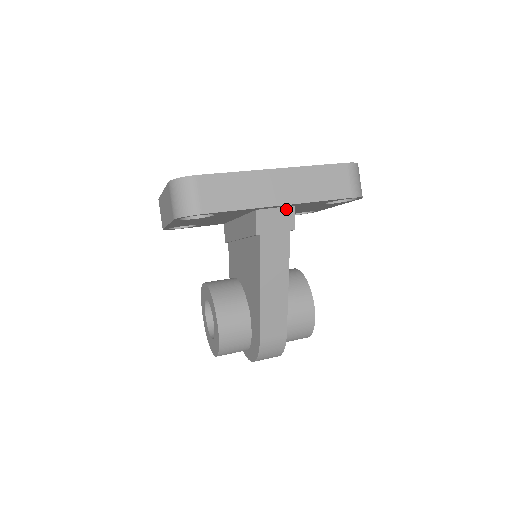
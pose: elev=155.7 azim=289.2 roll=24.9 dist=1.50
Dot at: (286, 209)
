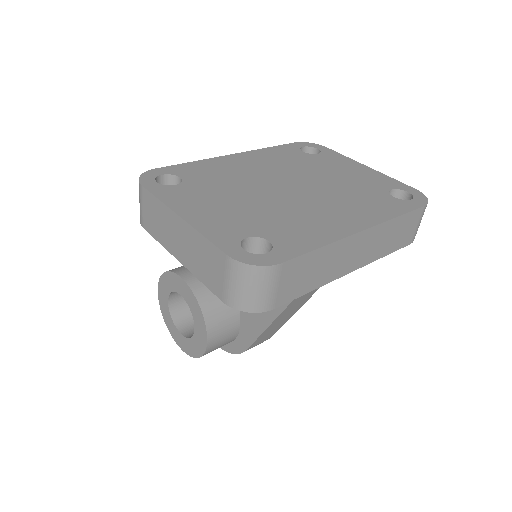
Dot at: occluded
